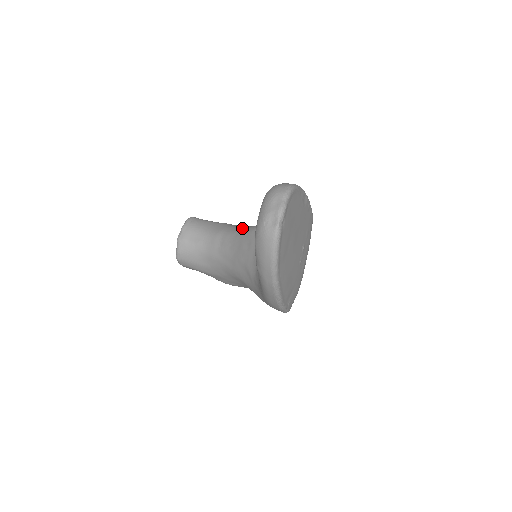
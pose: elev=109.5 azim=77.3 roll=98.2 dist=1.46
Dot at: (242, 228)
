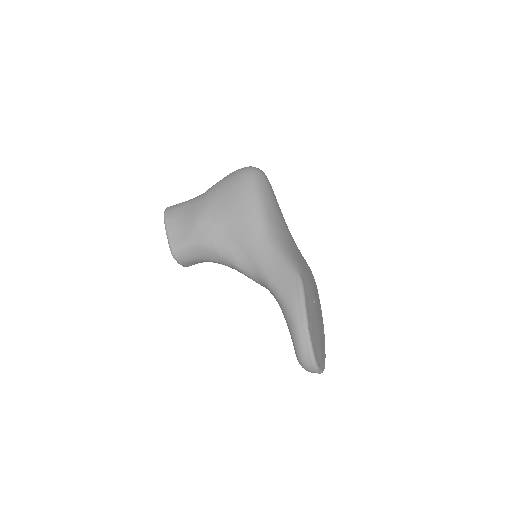
Dot at: (238, 269)
